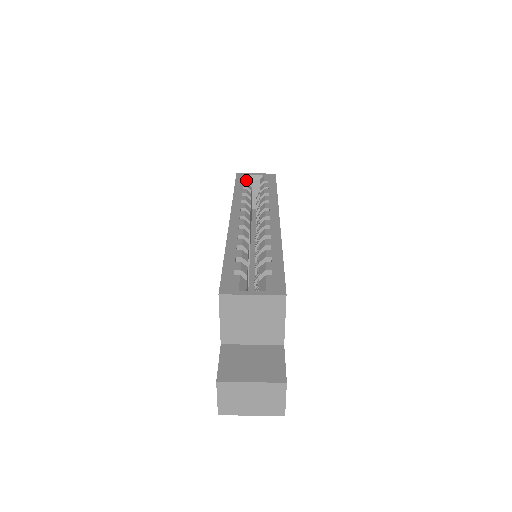
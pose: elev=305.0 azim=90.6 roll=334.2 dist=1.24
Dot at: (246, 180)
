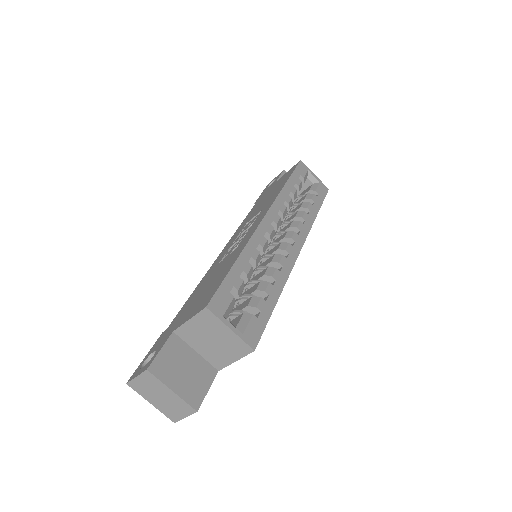
Dot at: (303, 177)
